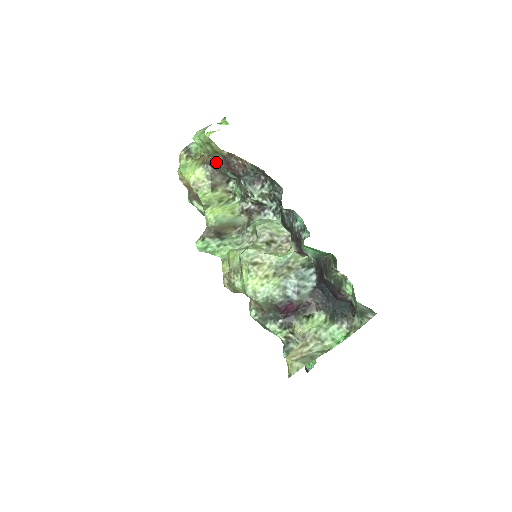
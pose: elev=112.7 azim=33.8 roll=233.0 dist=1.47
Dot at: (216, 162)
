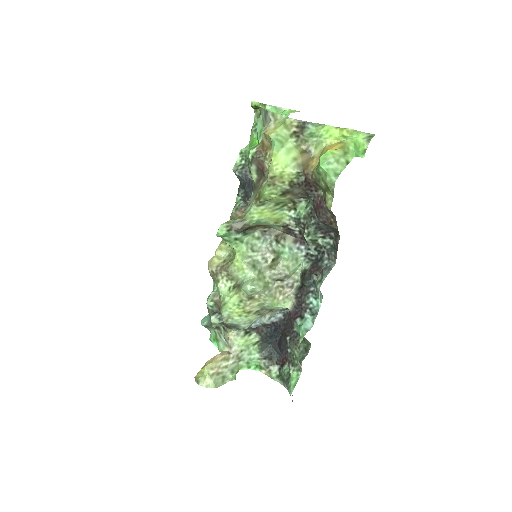
Dot at: (313, 186)
